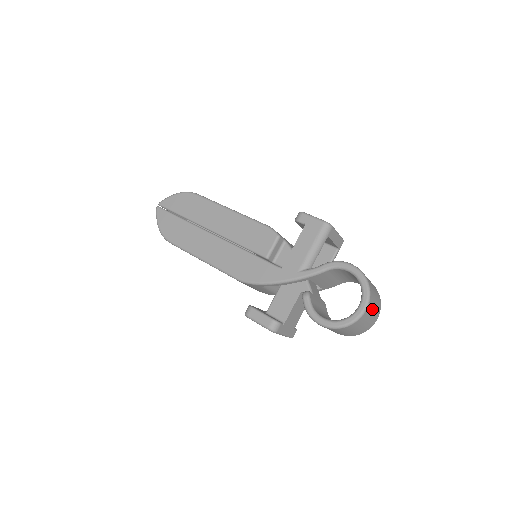
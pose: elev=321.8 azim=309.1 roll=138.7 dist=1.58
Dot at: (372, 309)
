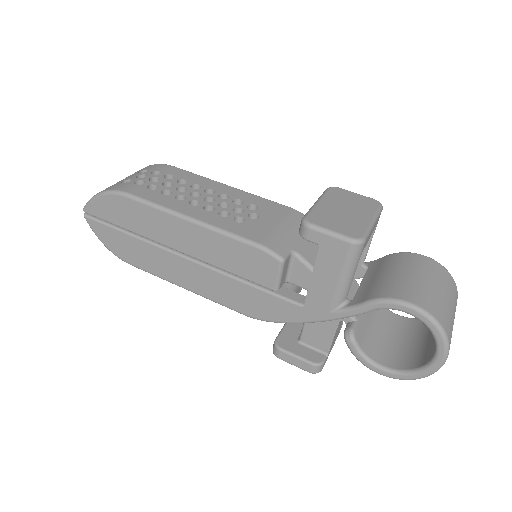
Dot at: occluded
